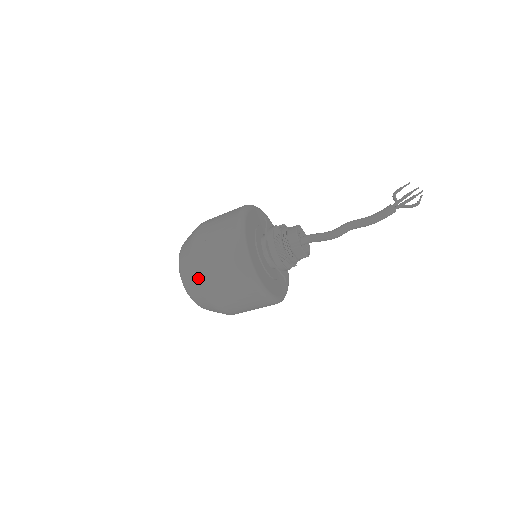
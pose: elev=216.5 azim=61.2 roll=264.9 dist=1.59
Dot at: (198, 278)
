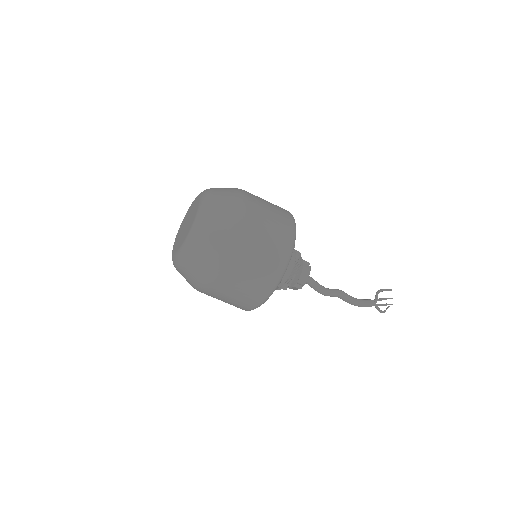
Dot at: (213, 275)
